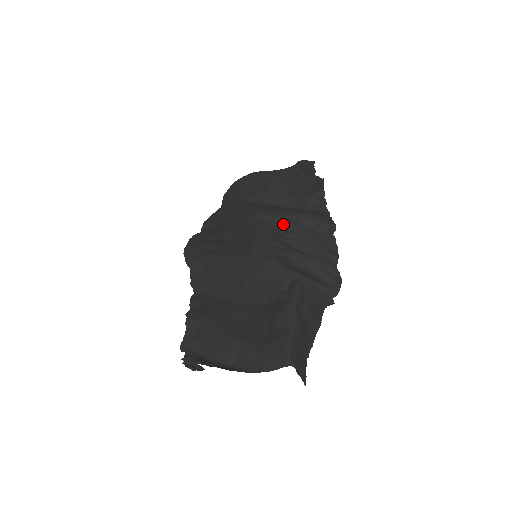
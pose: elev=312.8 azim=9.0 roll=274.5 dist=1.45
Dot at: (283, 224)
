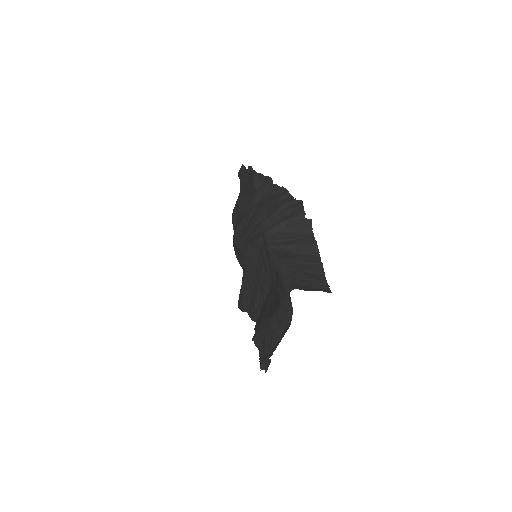
Dot at: (247, 219)
